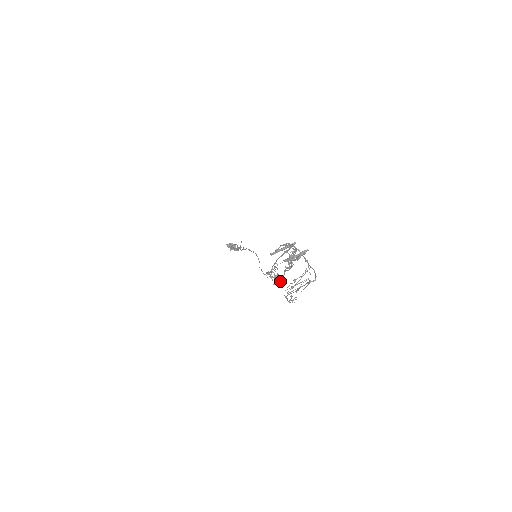
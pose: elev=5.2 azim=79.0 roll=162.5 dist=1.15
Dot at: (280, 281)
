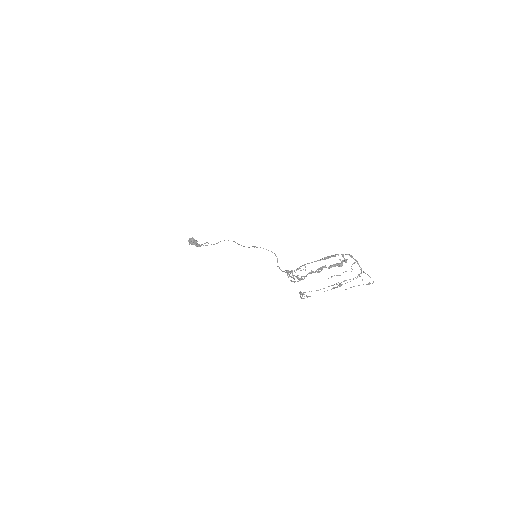
Dot at: occluded
